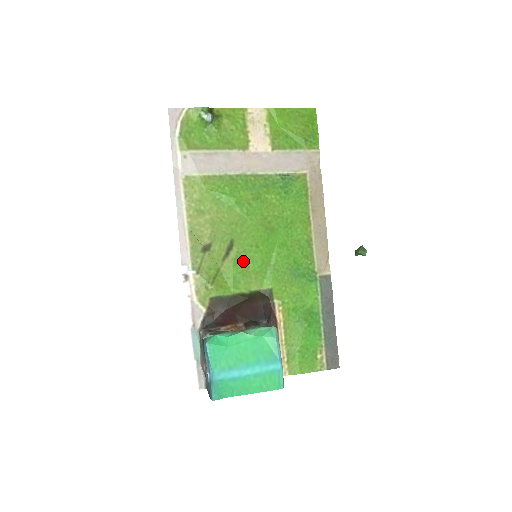
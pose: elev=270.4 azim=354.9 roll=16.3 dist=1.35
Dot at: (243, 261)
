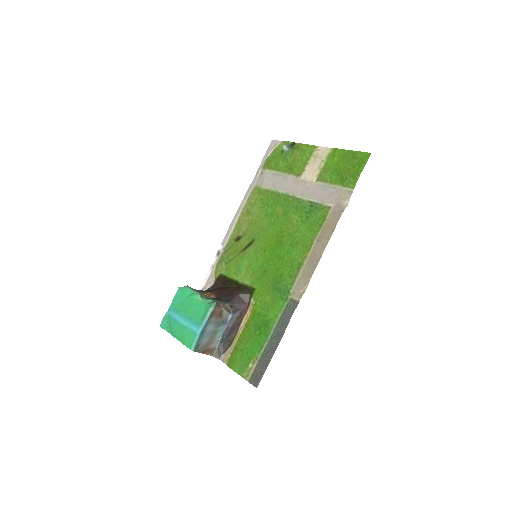
Dot at: (251, 258)
